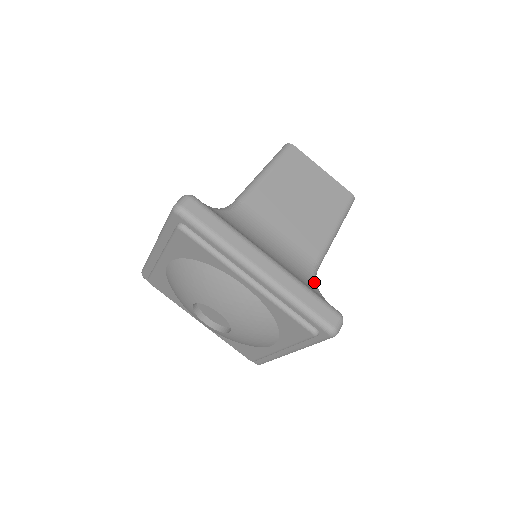
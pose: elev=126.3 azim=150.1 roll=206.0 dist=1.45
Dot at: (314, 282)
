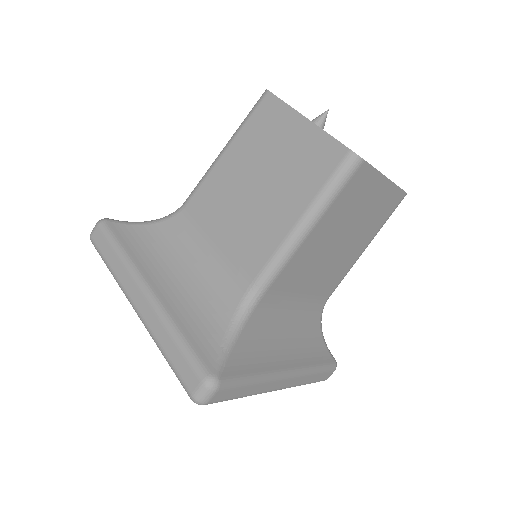
Dot at: (320, 325)
